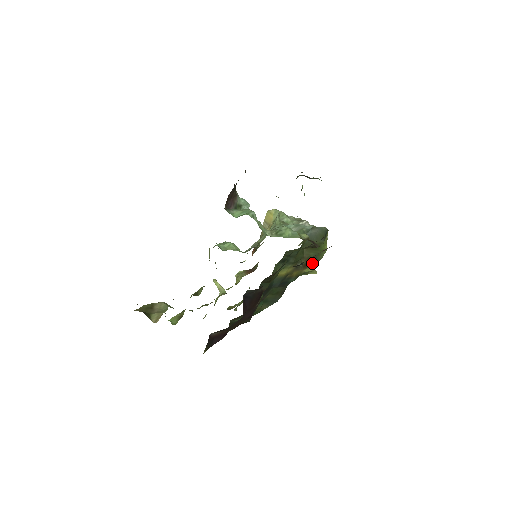
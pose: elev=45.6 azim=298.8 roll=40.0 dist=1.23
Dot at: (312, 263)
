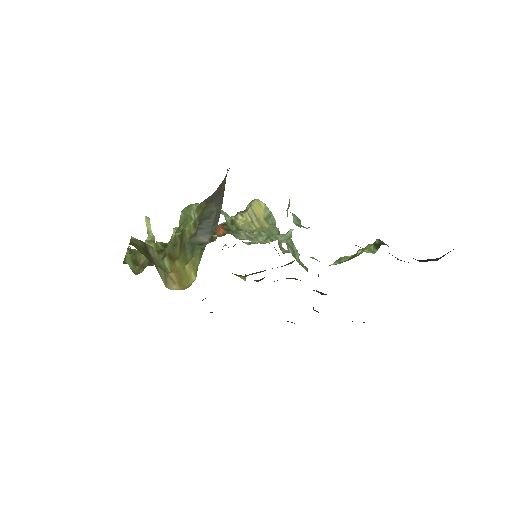
Dot at: occluded
